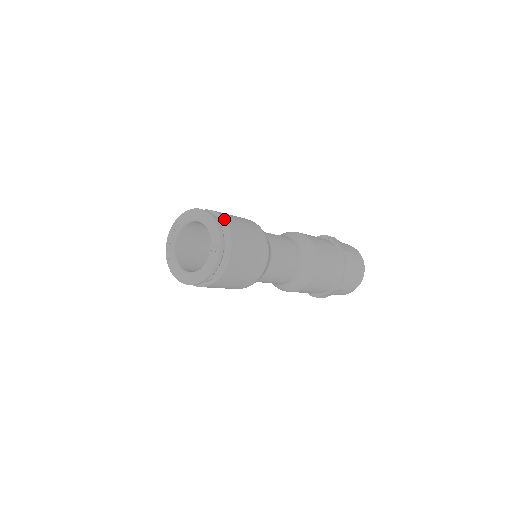
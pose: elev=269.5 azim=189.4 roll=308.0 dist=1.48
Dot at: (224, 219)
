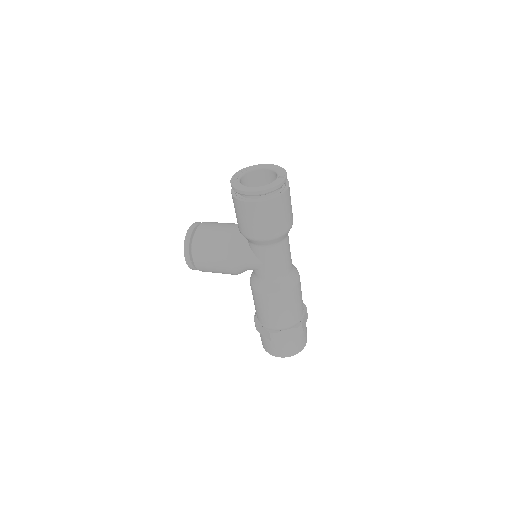
Dot at: occluded
